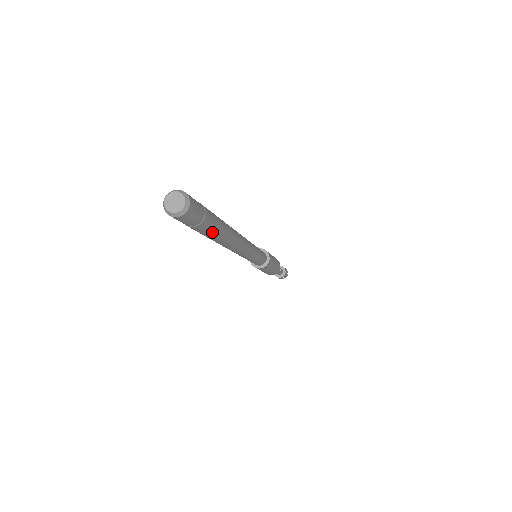
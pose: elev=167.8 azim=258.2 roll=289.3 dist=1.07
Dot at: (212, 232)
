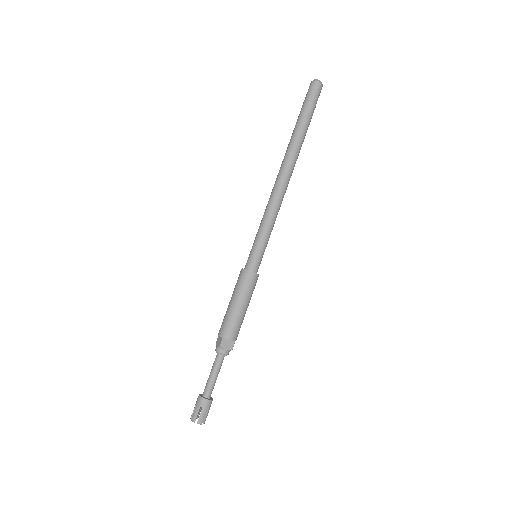
Dot at: (308, 125)
